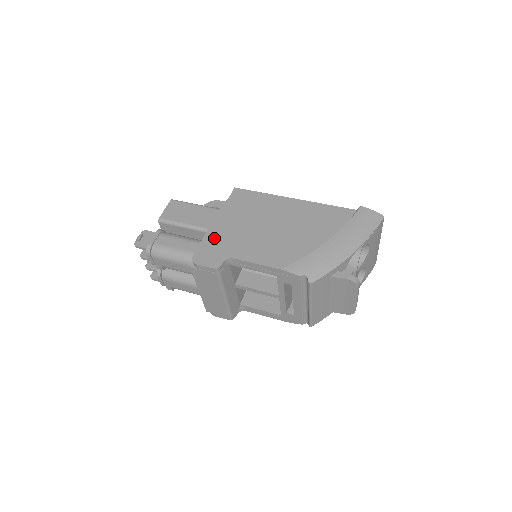
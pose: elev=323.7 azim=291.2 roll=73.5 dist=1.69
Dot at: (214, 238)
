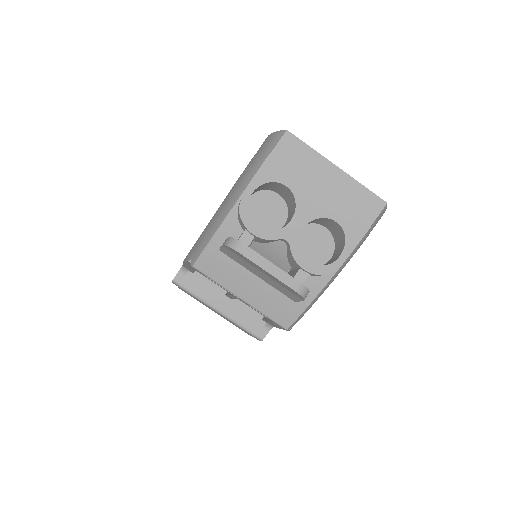
Dot at: occluded
